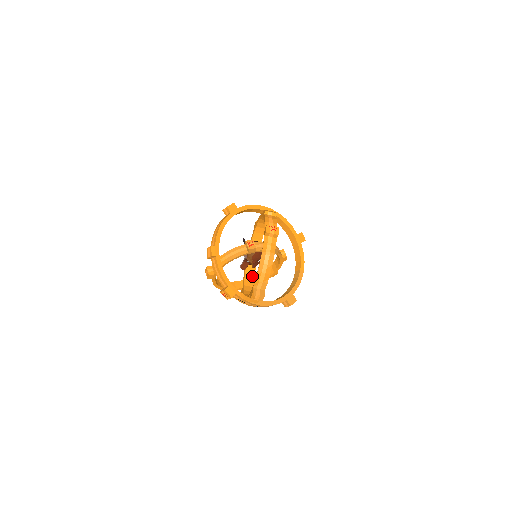
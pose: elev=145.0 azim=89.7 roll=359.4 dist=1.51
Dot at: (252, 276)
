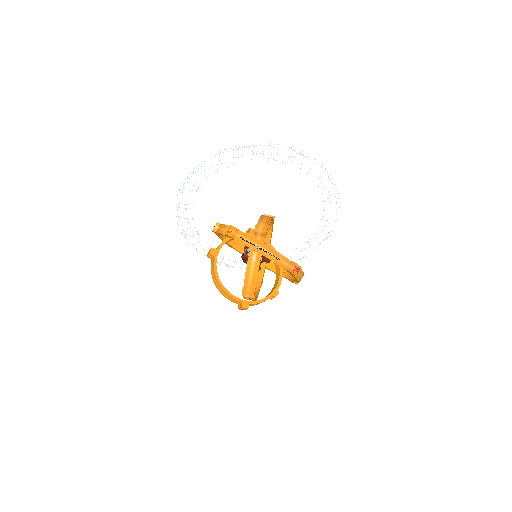
Dot at: occluded
